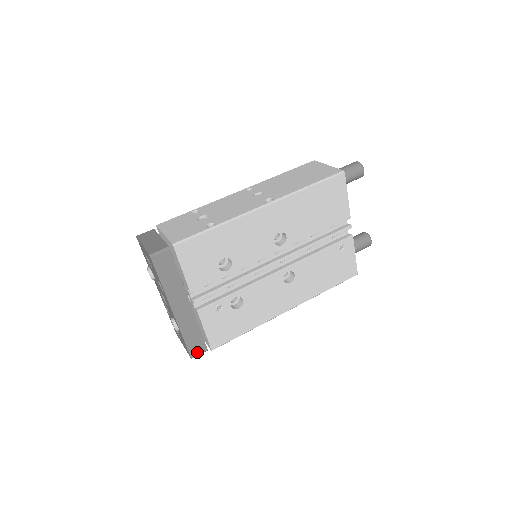
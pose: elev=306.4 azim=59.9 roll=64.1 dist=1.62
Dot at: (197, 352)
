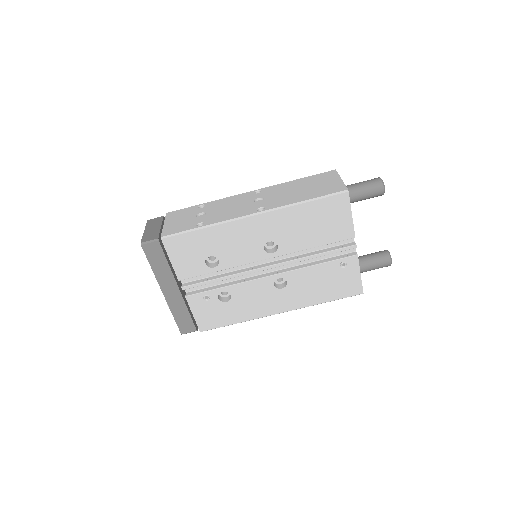
Dot at: (187, 330)
